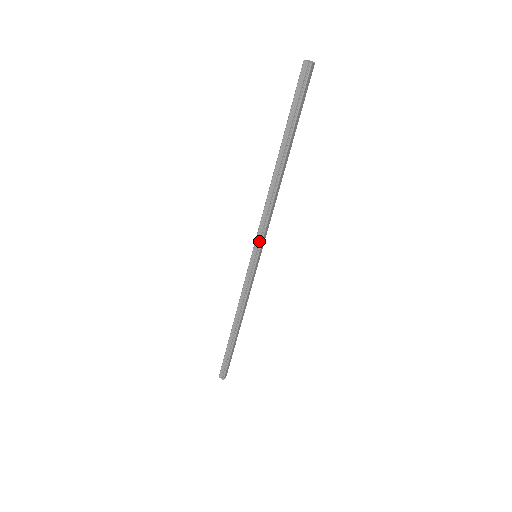
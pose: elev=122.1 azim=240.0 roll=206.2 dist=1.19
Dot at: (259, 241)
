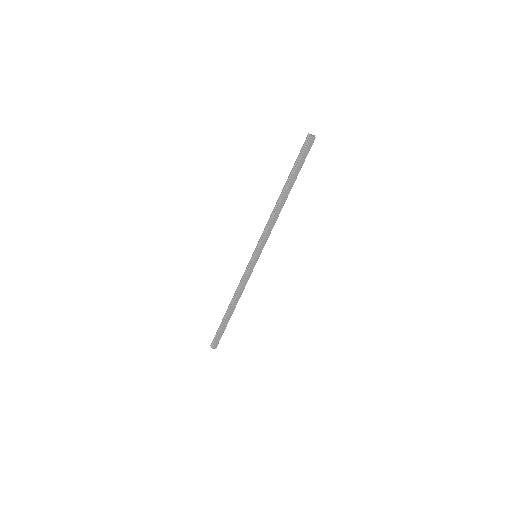
Dot at: (259, 244)
